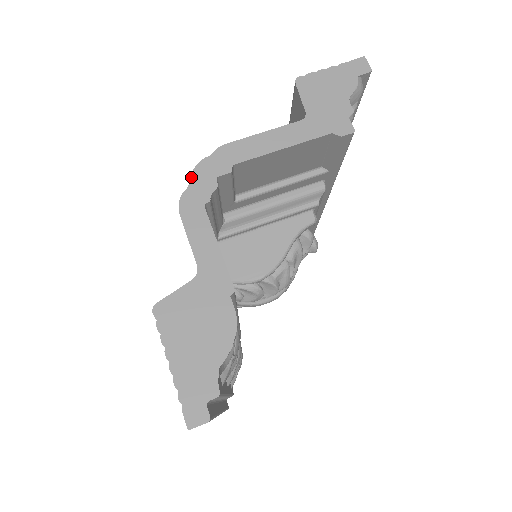
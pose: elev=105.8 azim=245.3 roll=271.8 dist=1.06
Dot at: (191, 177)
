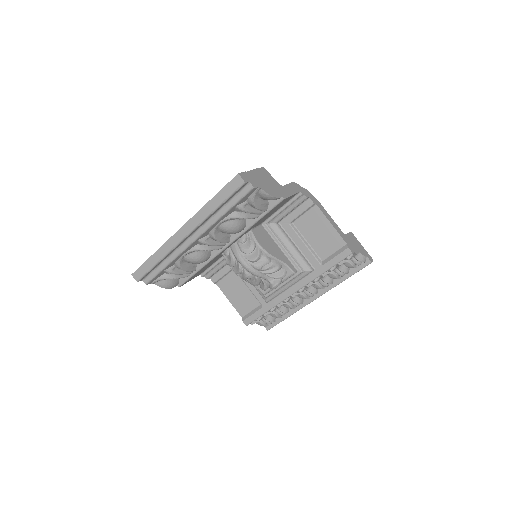
Dot at: (304, 188)
